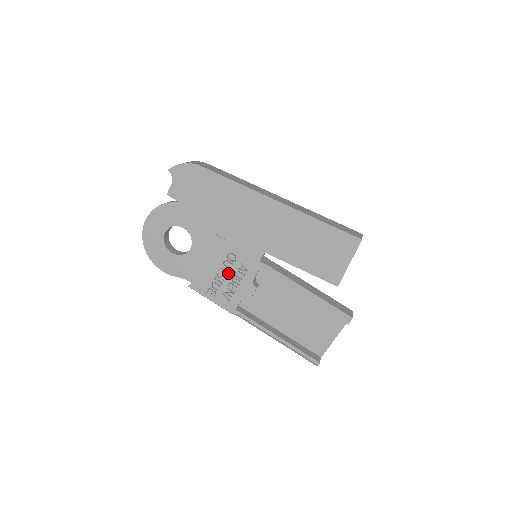
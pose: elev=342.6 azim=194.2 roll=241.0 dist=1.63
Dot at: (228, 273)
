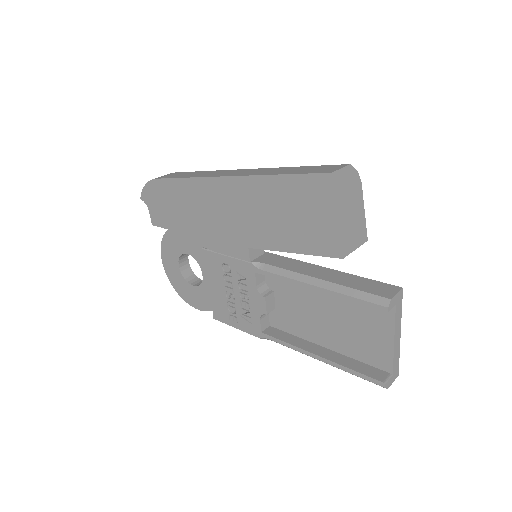
Dot at: (233, 289)
